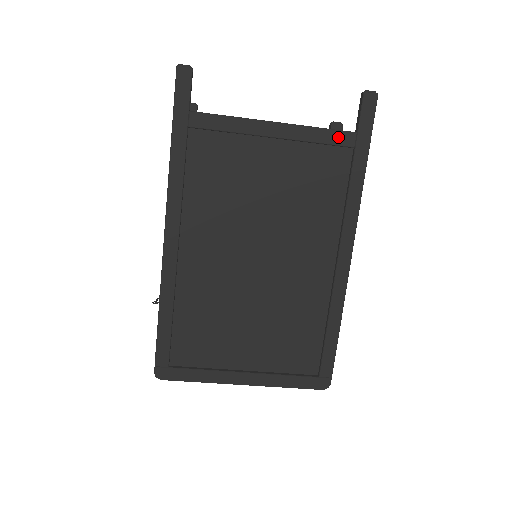
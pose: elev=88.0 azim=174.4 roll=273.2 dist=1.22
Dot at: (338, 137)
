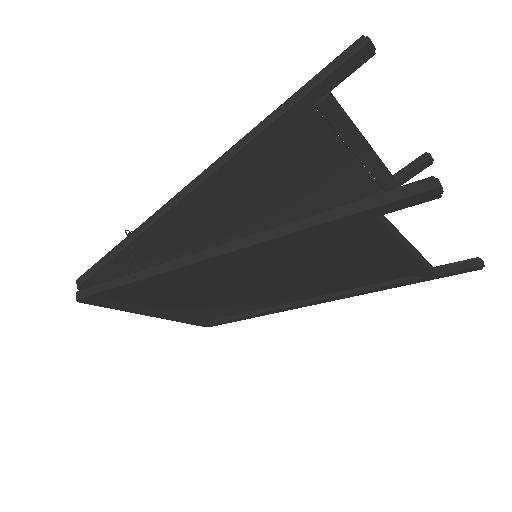
Dot at: (423, 272)
